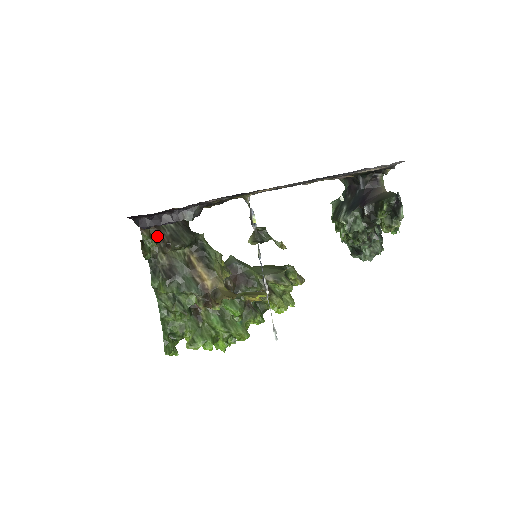
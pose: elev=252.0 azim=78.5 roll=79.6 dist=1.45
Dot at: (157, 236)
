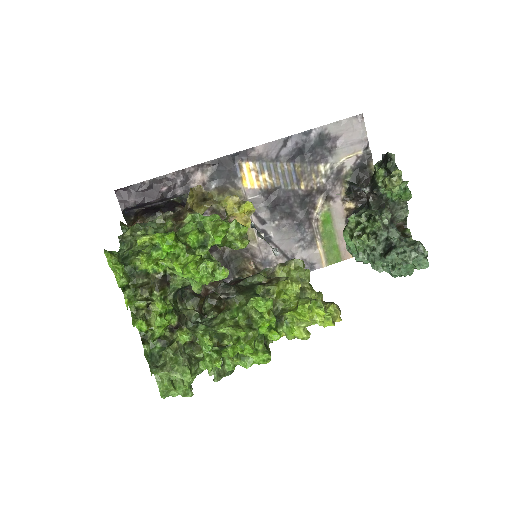
Dot at: occluded
